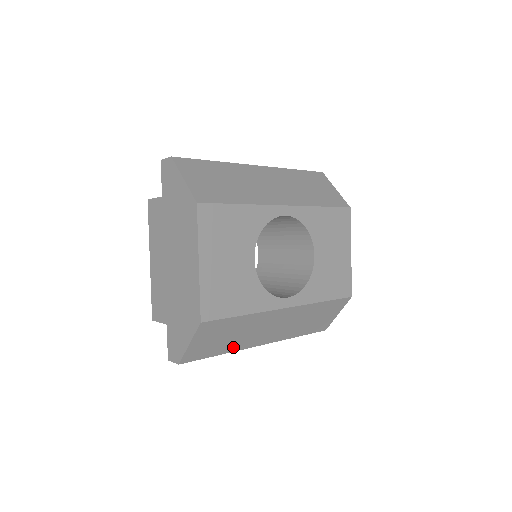
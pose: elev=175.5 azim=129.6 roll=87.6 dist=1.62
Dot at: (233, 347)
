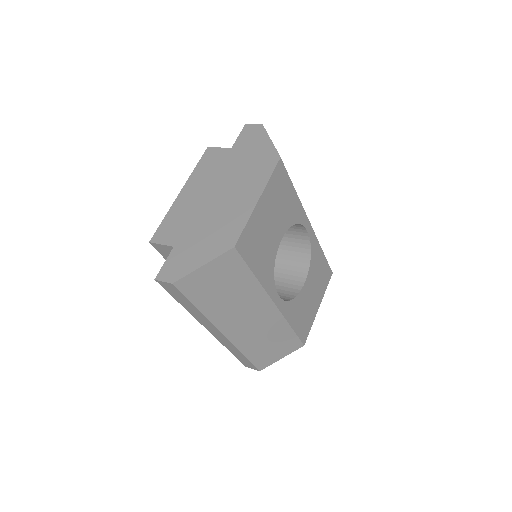
Dot at: (212, 311)
